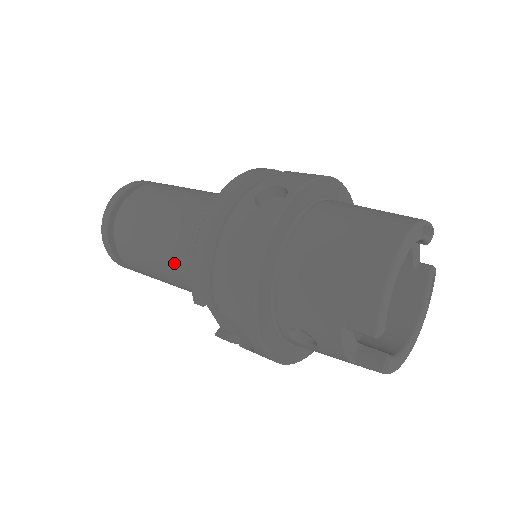
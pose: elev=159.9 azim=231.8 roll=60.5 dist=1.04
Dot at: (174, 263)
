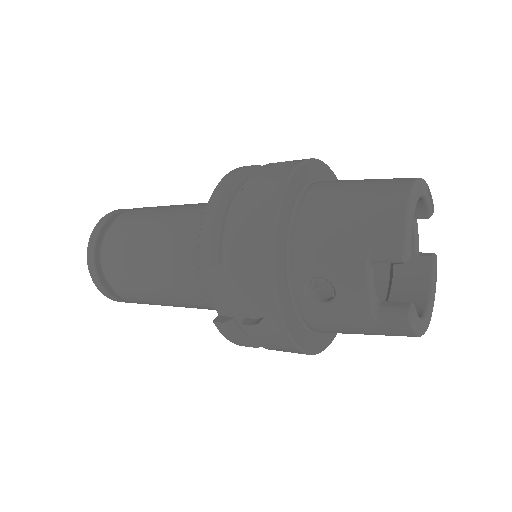
Dot at: (171, 254)
